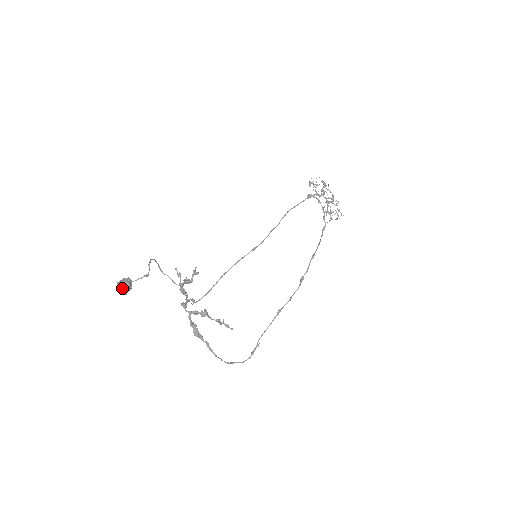
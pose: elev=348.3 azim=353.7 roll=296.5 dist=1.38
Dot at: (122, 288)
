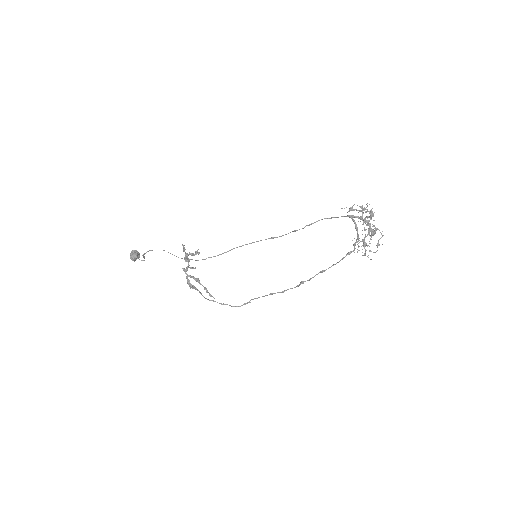
Dot at: (131, 258)
